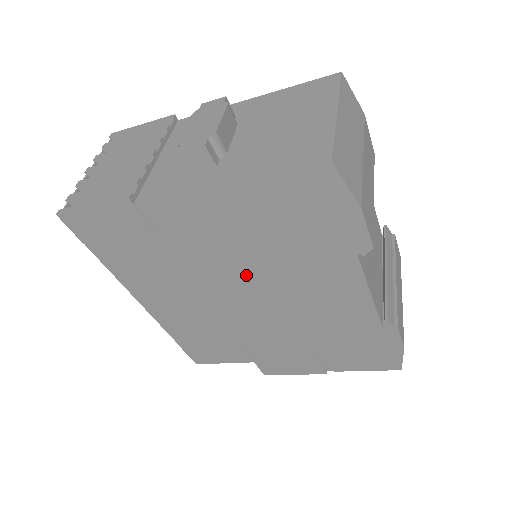
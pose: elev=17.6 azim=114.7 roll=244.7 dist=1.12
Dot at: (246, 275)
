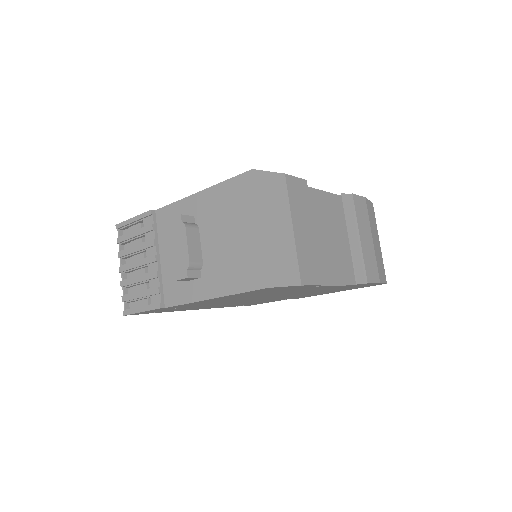
Dot at: (253, 298)
